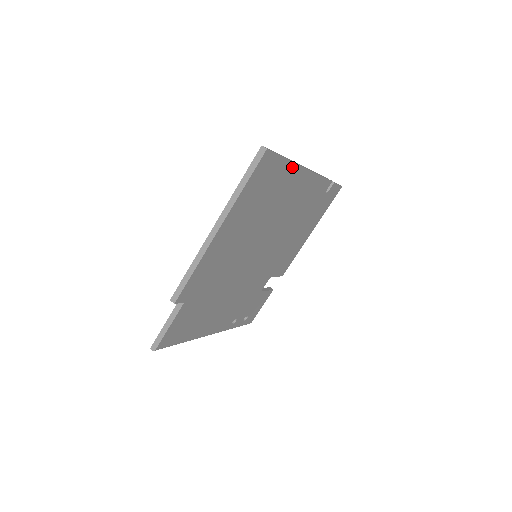
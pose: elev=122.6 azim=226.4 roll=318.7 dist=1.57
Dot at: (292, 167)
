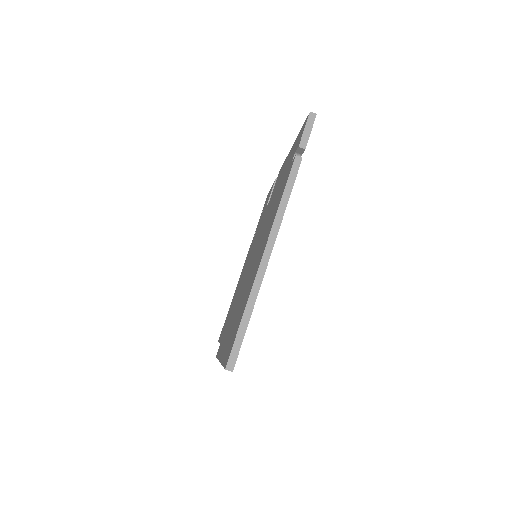
Dot at: (257, 293)
